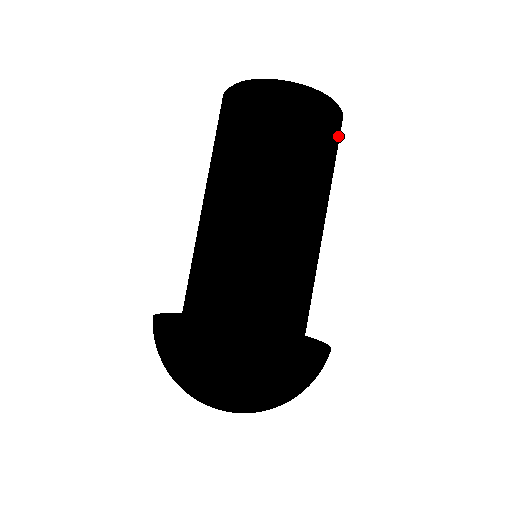
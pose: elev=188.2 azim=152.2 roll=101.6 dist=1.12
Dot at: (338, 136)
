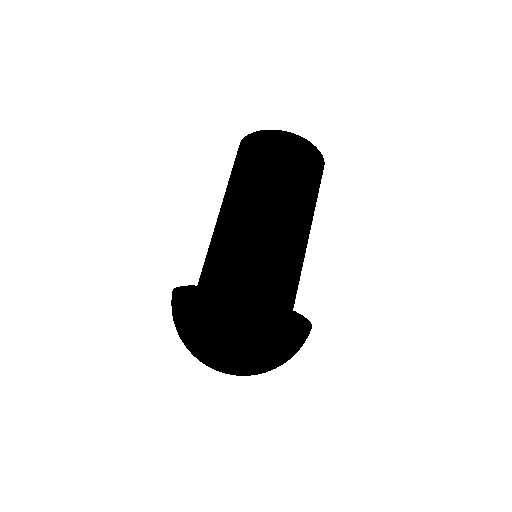
Dot at: (320, 173)
